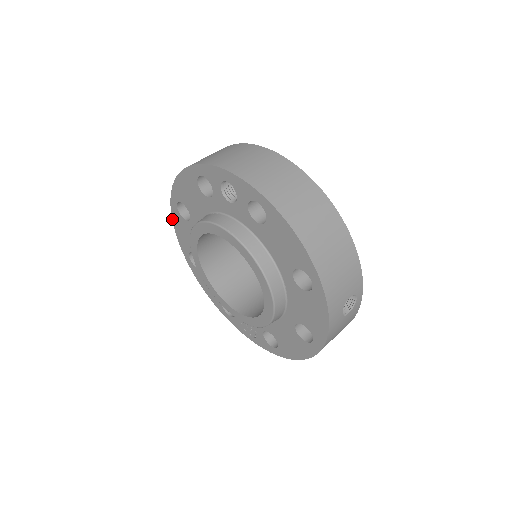
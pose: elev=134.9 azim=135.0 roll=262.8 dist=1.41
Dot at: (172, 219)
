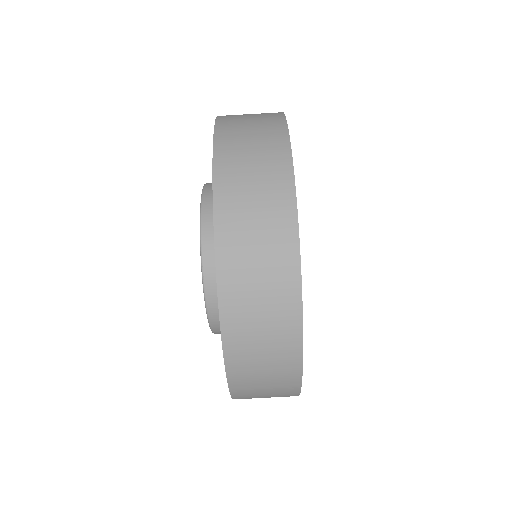
Dot at: occluded
